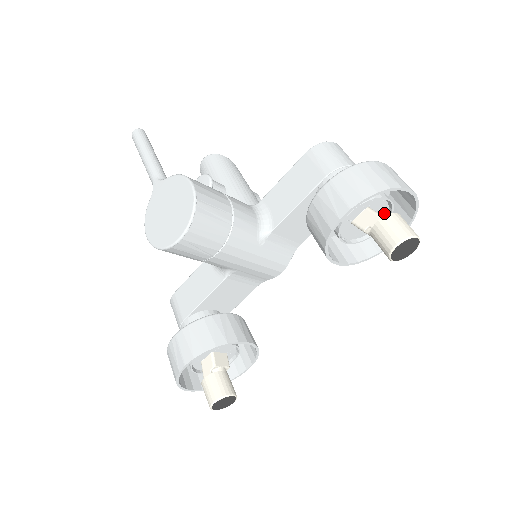
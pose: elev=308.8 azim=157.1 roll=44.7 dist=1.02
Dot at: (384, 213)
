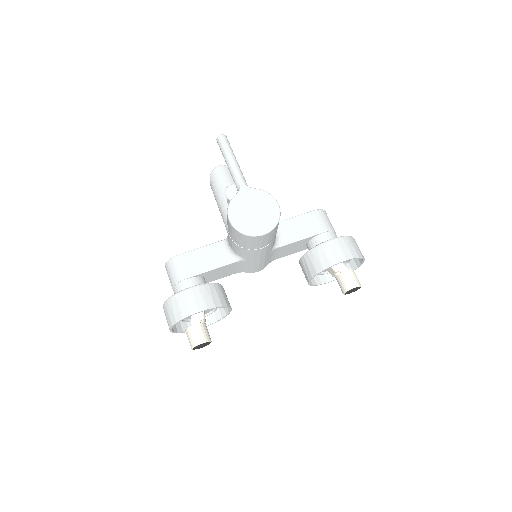
Dot at: occluded
